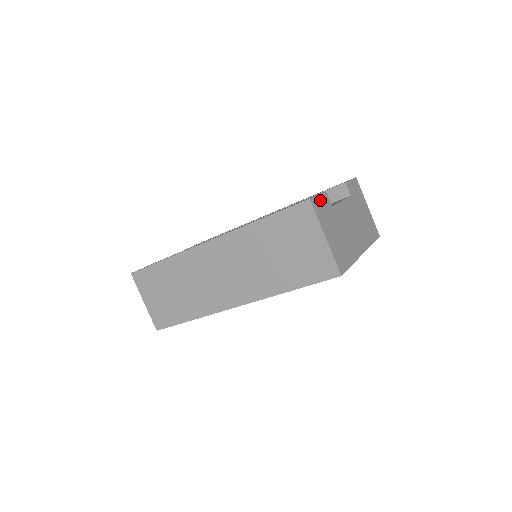
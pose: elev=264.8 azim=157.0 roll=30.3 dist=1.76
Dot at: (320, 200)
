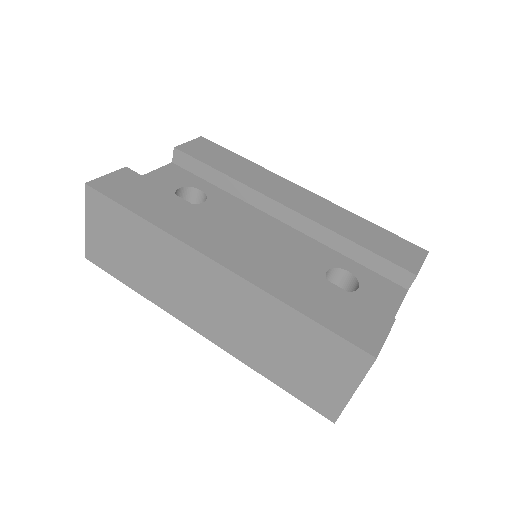
Dot at: occluded
